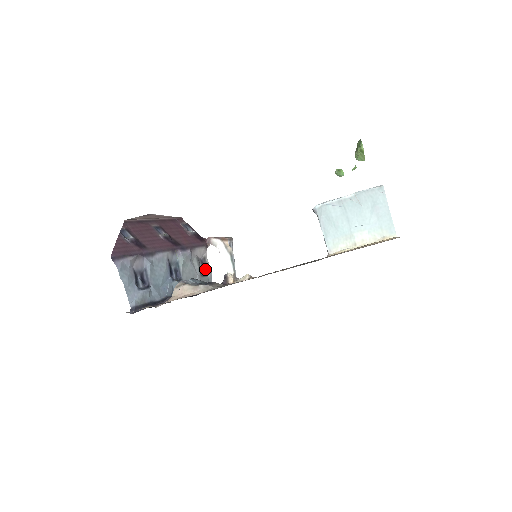
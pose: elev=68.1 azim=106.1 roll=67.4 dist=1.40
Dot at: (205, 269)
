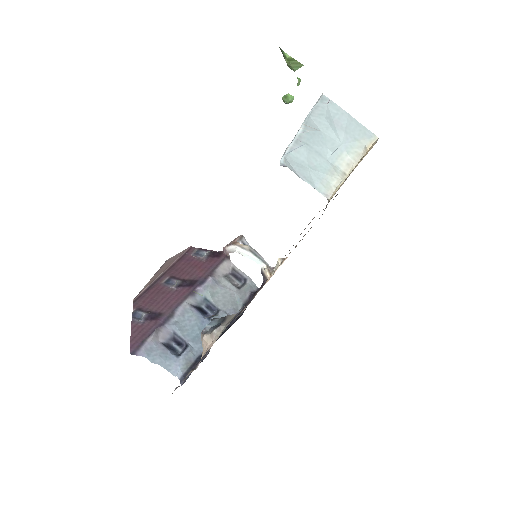
Dot at: (240, 278)
